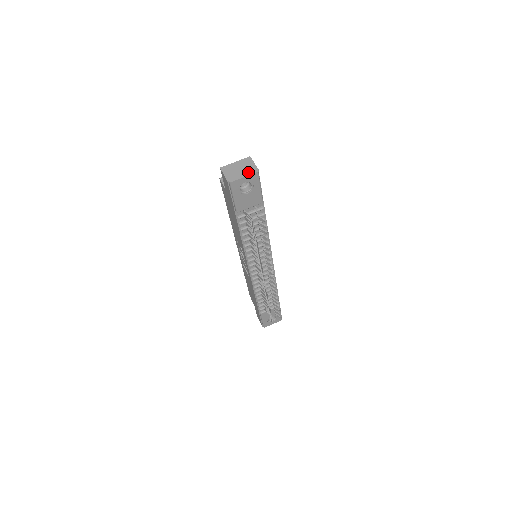
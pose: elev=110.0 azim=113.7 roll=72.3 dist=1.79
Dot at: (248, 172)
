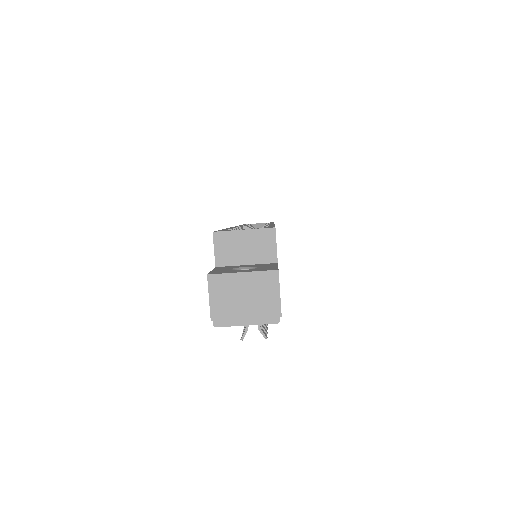
Dot at: (259, 316)
